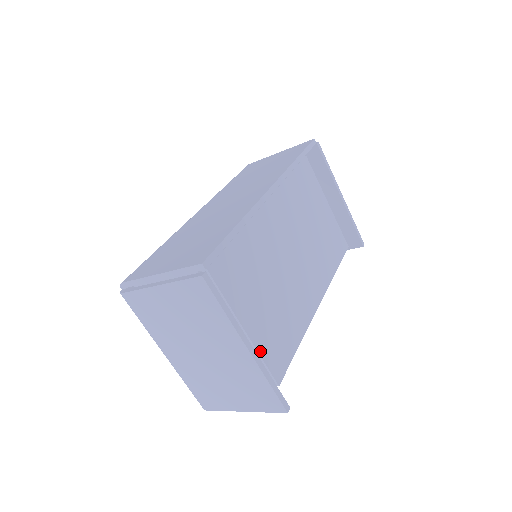
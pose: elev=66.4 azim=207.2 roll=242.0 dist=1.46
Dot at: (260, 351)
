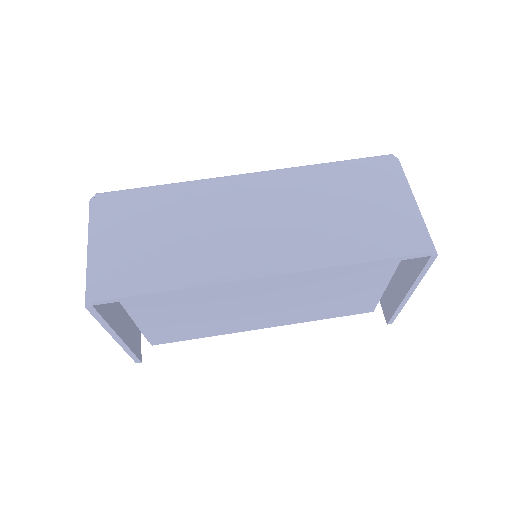
Dot at: (145, 332)
